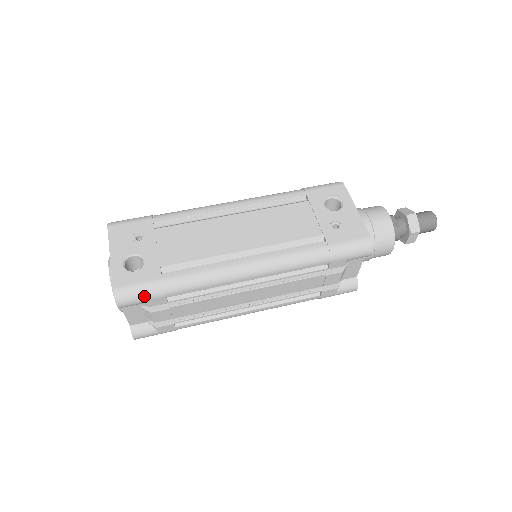
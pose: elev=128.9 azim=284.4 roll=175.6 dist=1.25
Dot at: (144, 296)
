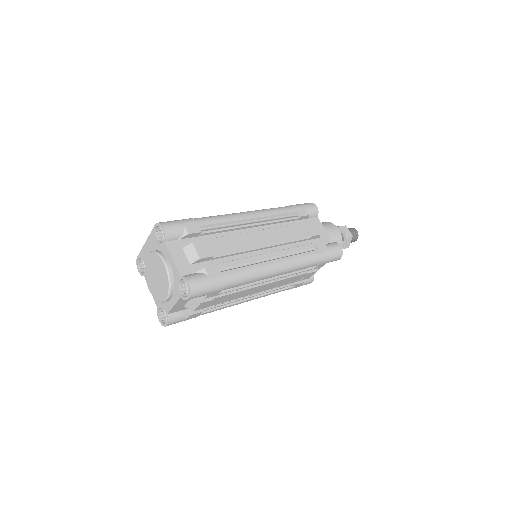
Dot at: (181, 222)
